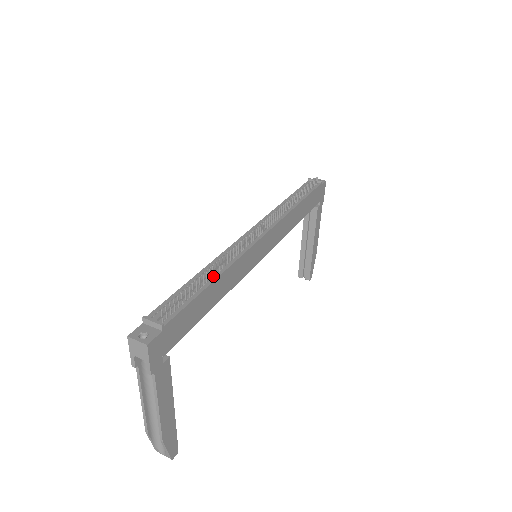
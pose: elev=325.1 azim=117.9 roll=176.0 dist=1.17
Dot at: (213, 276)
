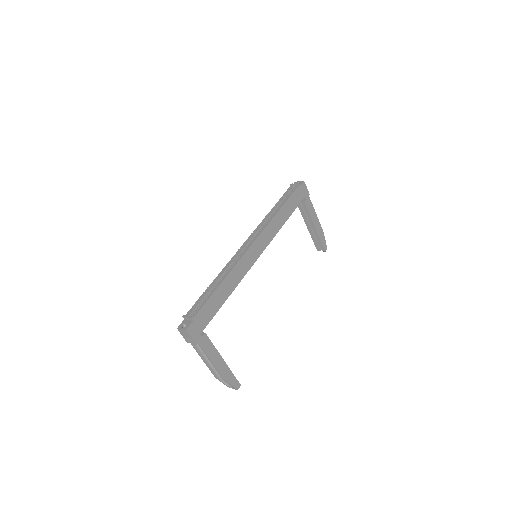
Dot at: (220, 281)
